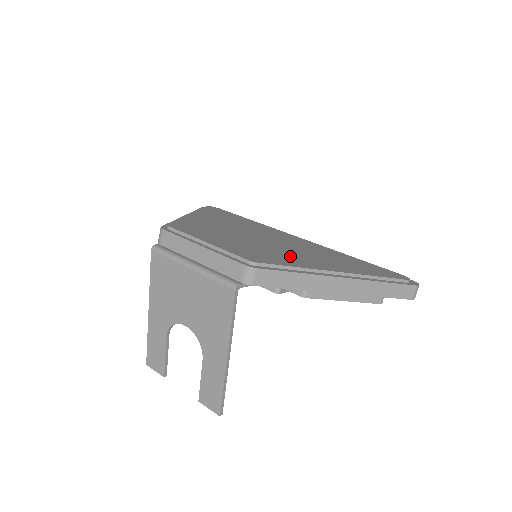
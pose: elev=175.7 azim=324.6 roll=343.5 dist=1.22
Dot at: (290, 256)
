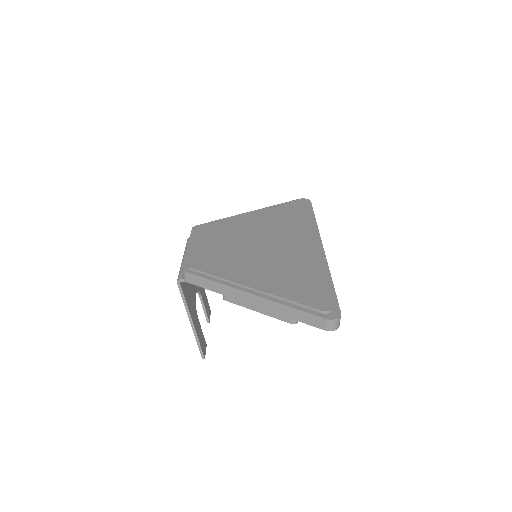
Dot at: (240, 265)
